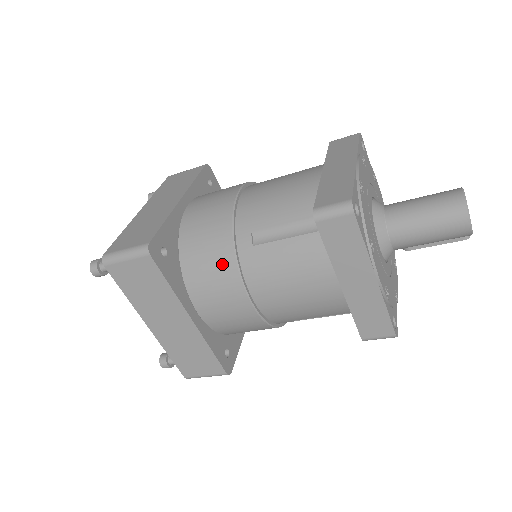
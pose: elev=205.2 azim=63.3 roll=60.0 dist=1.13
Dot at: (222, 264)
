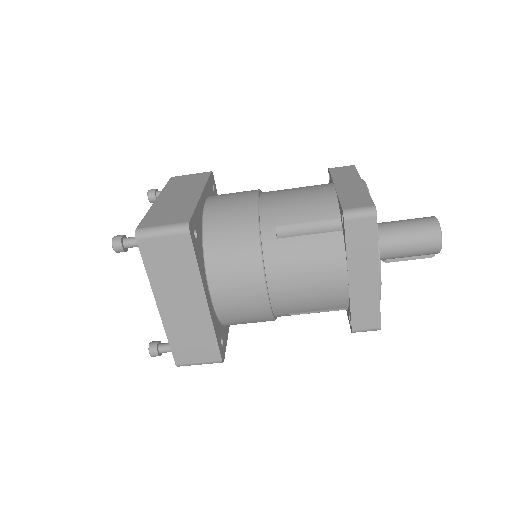
Dot at: (247, 252)
